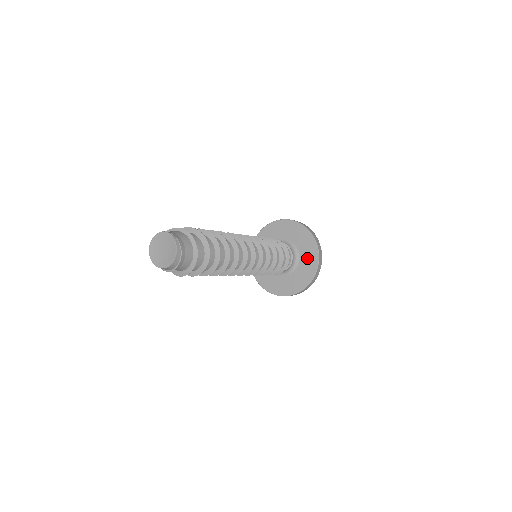
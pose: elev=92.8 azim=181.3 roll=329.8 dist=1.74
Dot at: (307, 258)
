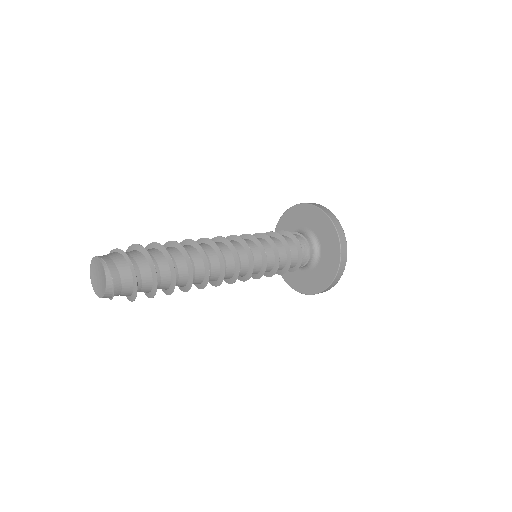
Dot at: (328, 250)
